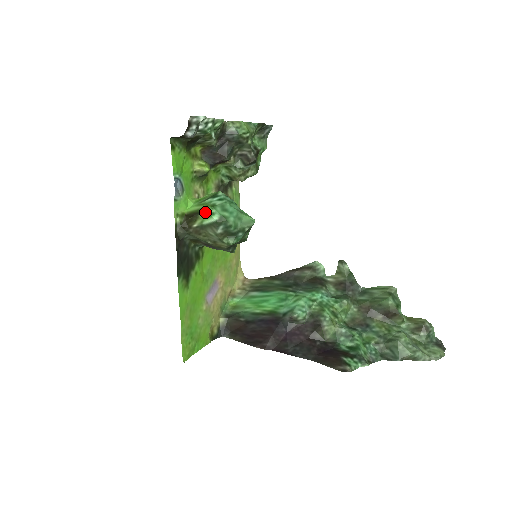
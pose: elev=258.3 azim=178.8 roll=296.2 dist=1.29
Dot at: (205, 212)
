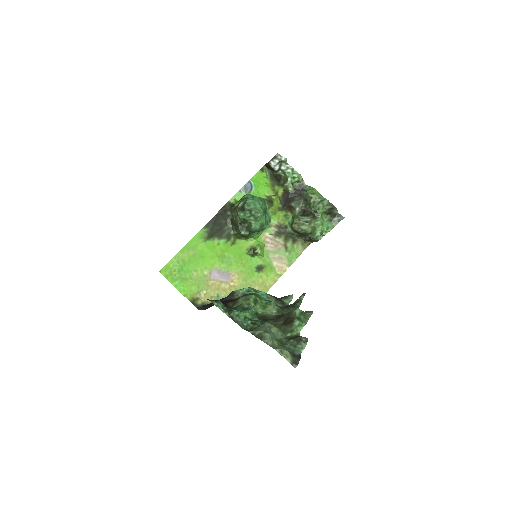
Dot at: occluded
